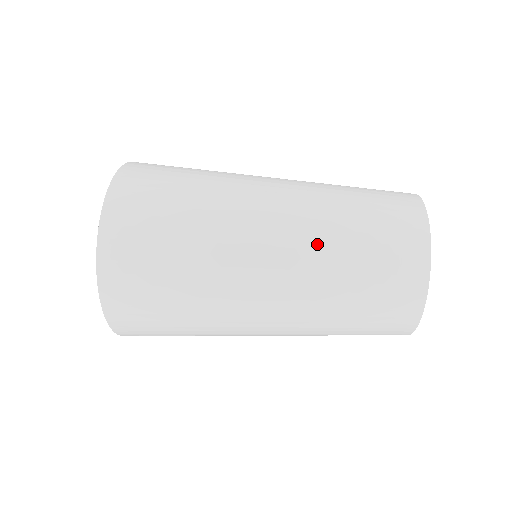
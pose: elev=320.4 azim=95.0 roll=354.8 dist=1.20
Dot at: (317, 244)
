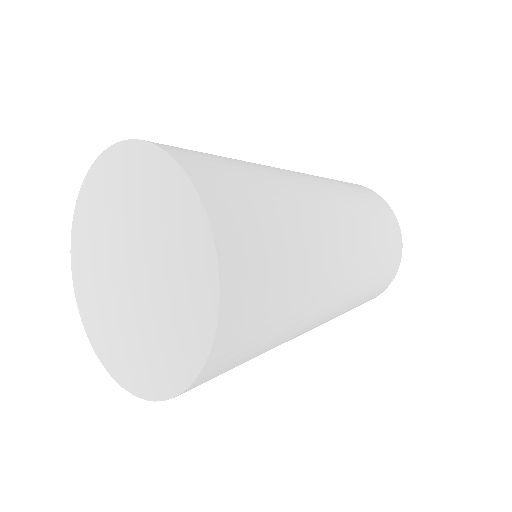
Dot at: (345, 199)
